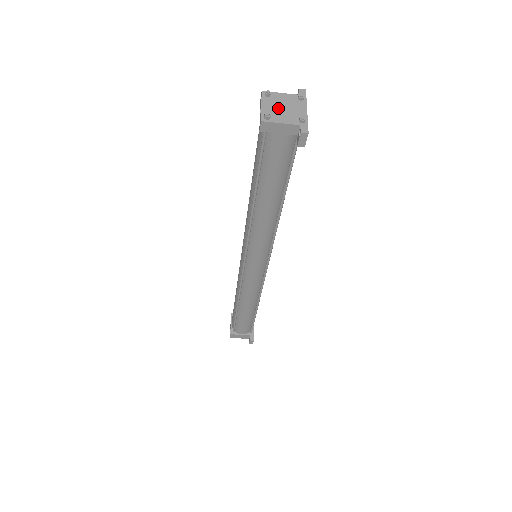
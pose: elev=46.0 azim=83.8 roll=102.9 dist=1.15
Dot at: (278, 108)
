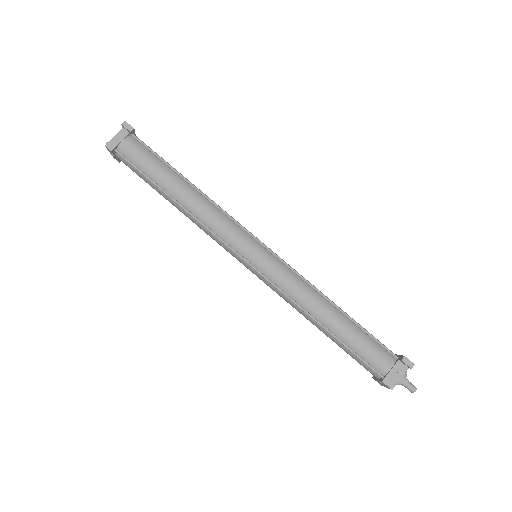
Dot at: occluded
